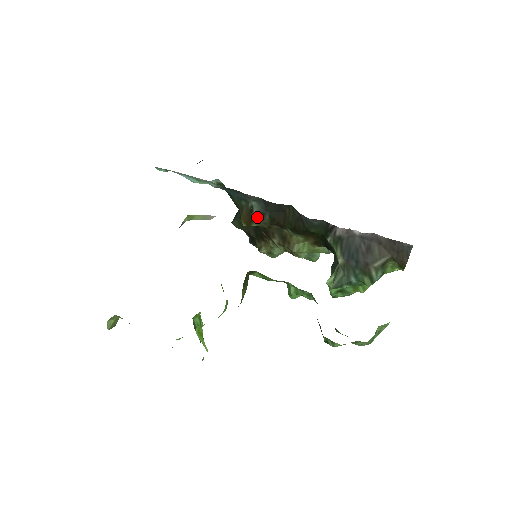
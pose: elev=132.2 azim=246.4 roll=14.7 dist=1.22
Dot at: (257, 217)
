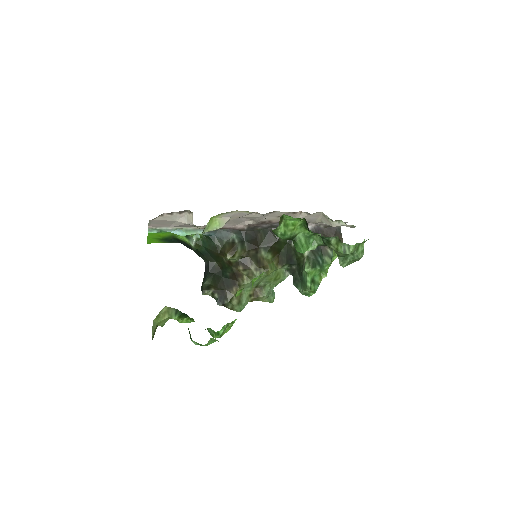
Dot at: (239, 246)
